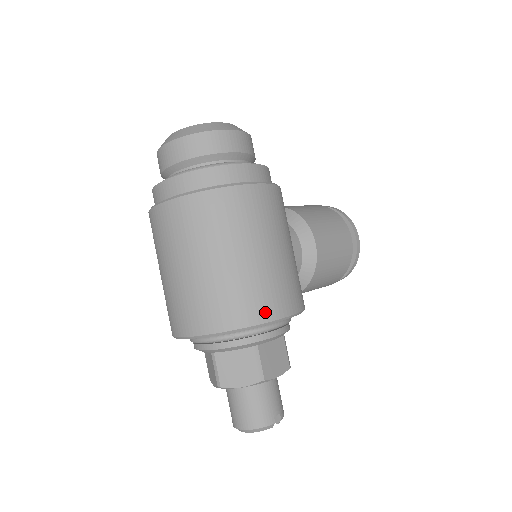
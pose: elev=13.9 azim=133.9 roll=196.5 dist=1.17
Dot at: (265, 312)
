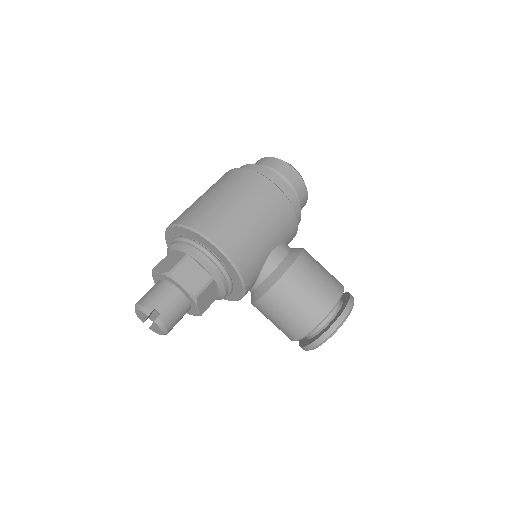
Dot at: (205, 228)
